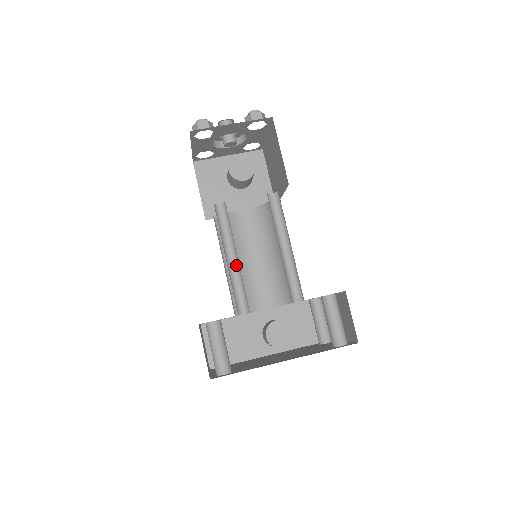
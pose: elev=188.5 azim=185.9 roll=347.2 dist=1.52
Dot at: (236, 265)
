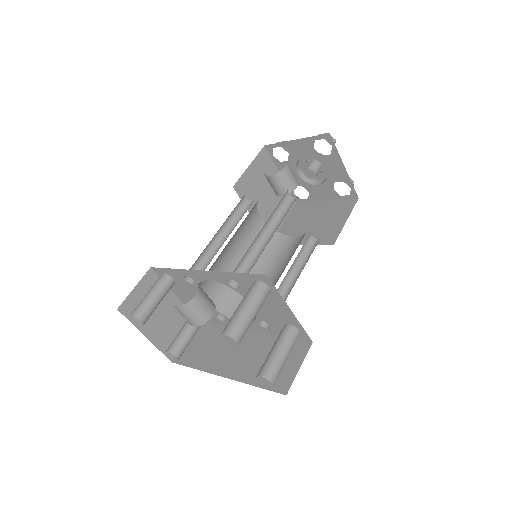
Dot at: occluded
